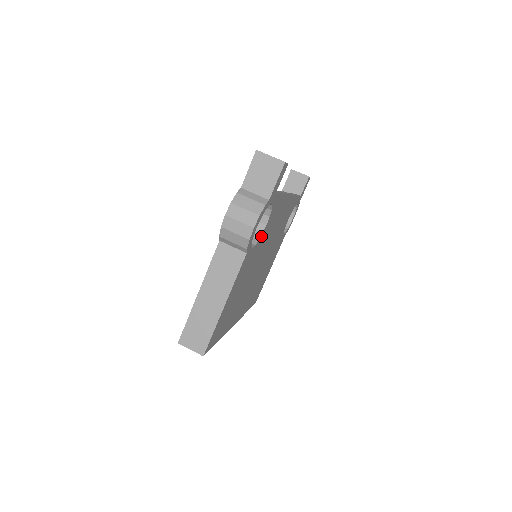
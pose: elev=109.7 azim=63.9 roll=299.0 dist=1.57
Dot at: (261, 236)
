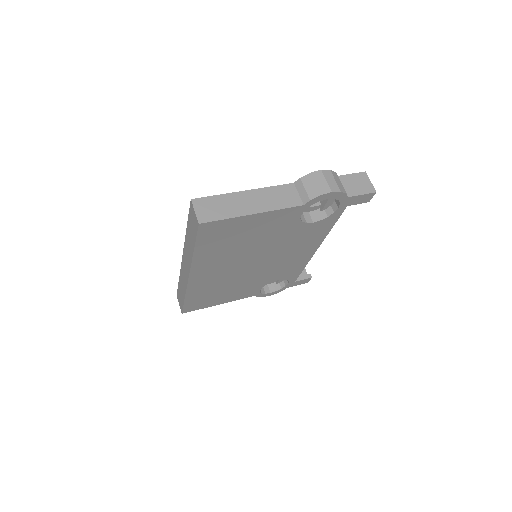
Dot at: (303, 224)
